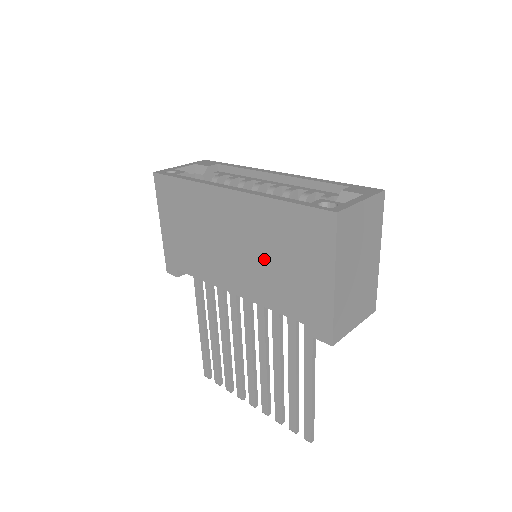
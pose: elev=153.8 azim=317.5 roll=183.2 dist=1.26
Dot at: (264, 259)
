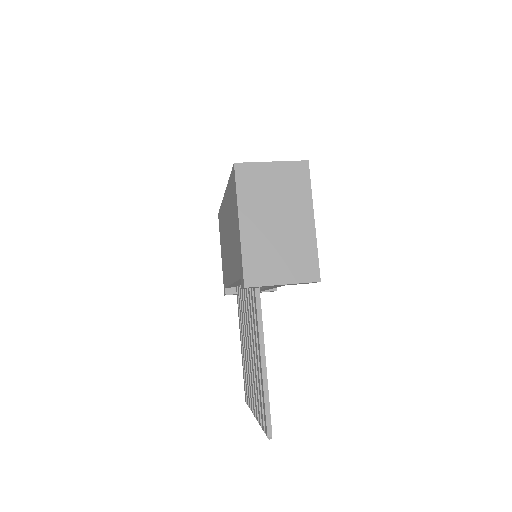
Dot at: (231, 236)
